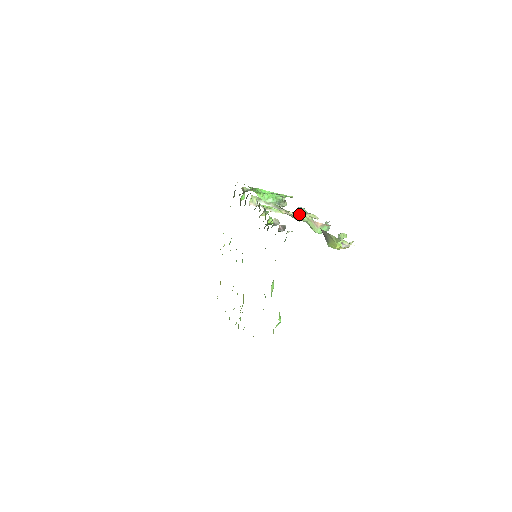
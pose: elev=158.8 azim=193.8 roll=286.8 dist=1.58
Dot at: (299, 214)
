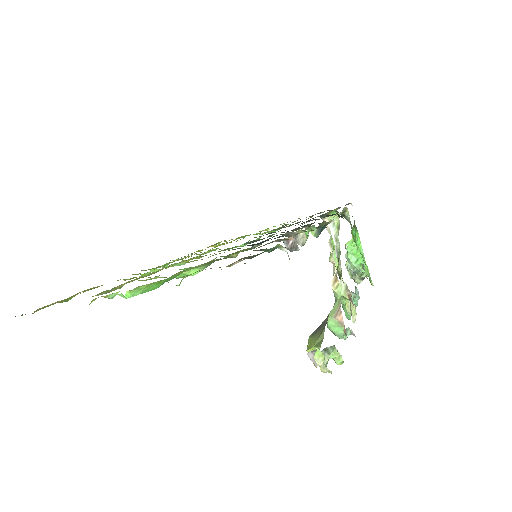
Dot at: (346, 290)
